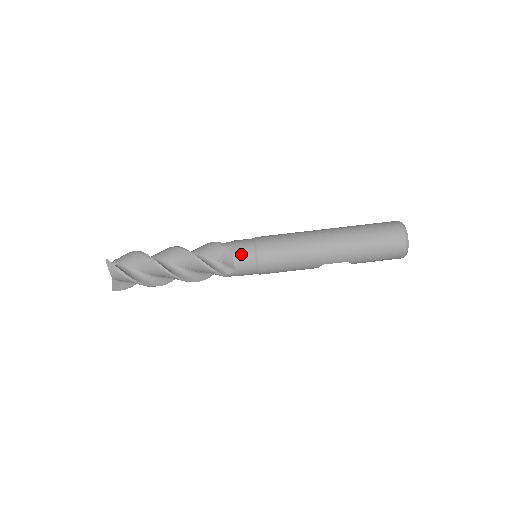
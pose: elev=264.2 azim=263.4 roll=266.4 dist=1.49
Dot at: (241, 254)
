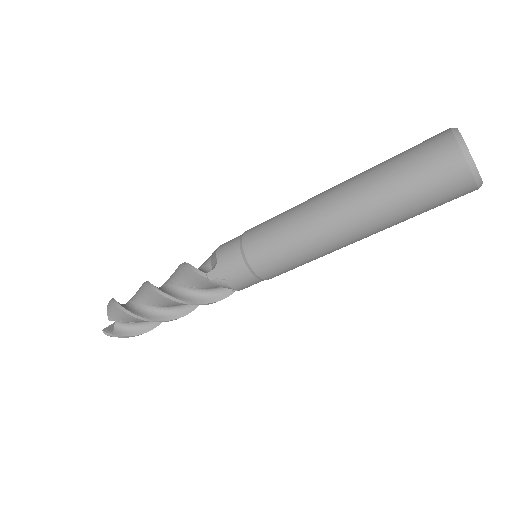
Dot at: (240, 283)
